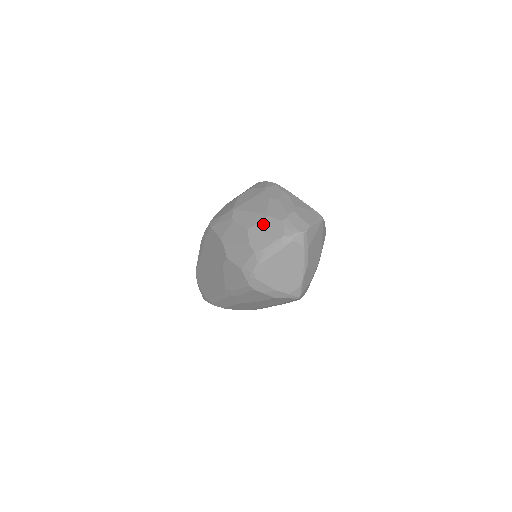
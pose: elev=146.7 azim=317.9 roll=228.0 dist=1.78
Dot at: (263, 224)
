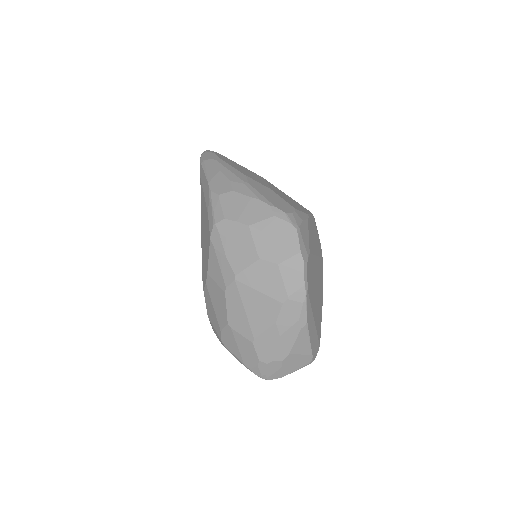
Dot at: (243, 342)
